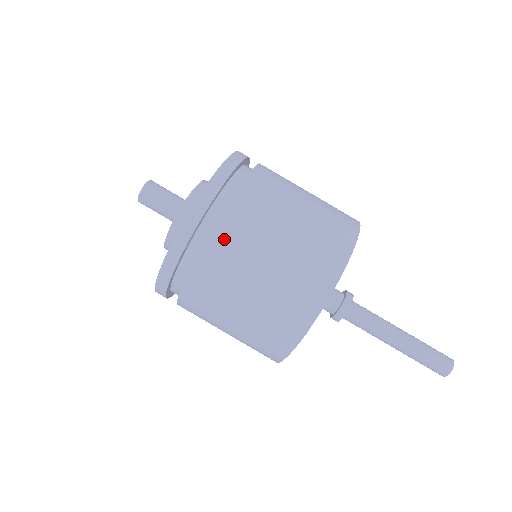
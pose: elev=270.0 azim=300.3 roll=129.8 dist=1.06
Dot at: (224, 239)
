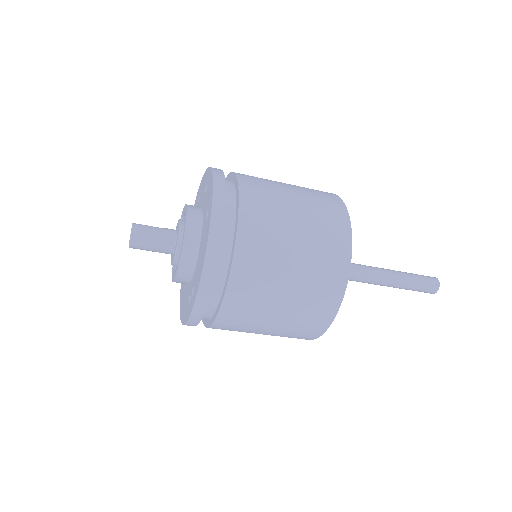
Dot at: (239, 294)
